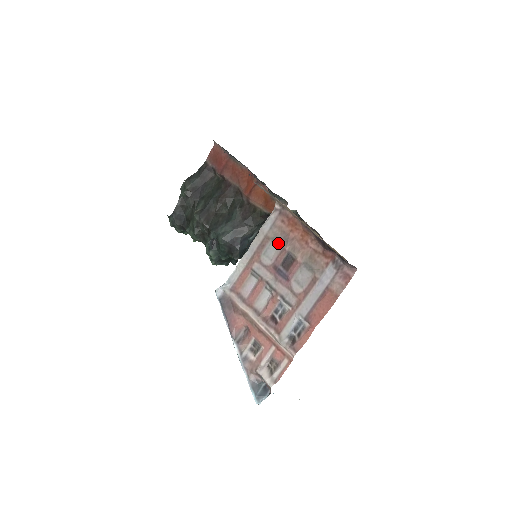
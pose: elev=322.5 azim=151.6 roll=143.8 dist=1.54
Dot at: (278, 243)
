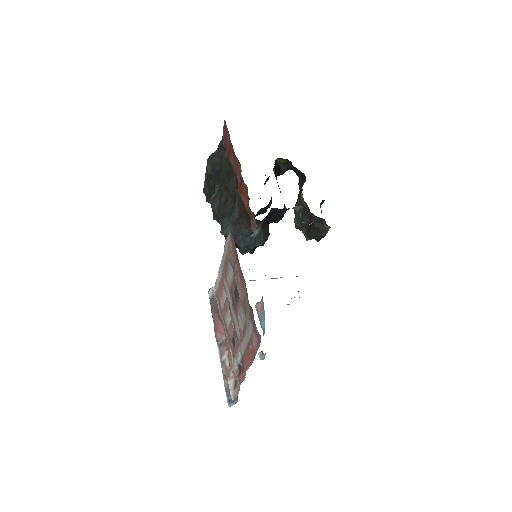
Dot at: occluded
